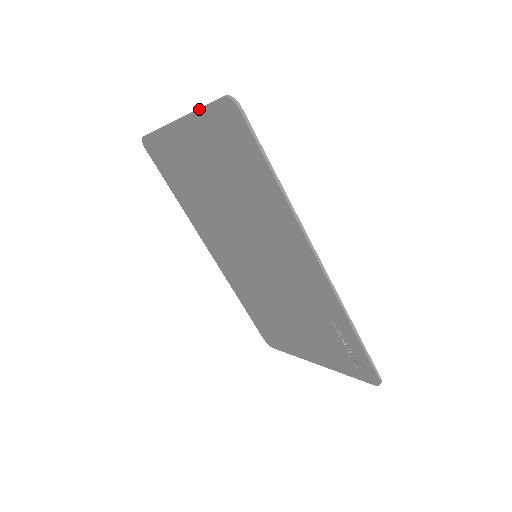
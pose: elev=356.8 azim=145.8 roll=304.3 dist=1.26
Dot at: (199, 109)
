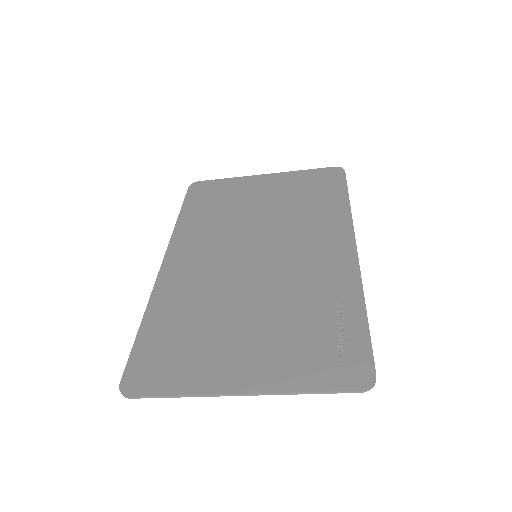
Dot at: (302, 170)
